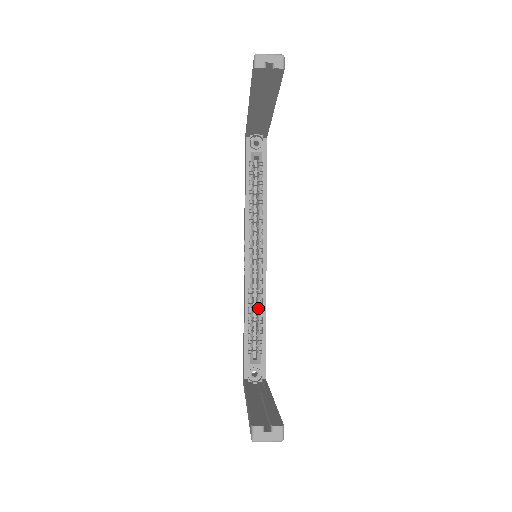
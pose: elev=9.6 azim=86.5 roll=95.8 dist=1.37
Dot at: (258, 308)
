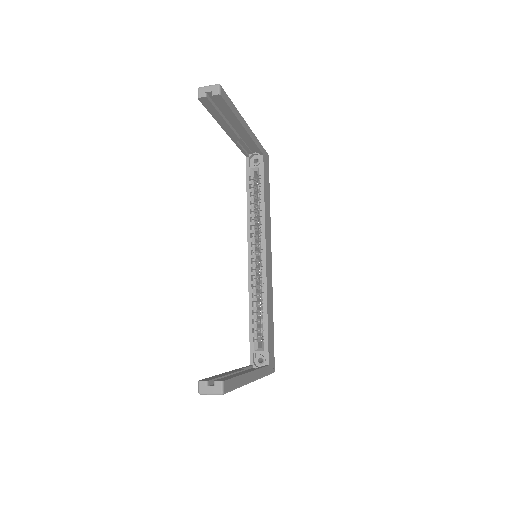
Dot at: (261, 302)
